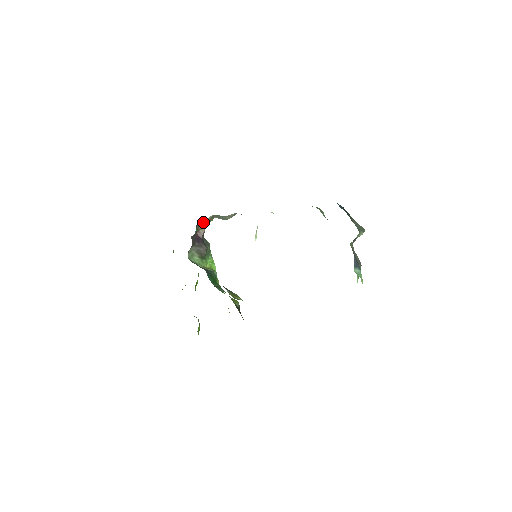
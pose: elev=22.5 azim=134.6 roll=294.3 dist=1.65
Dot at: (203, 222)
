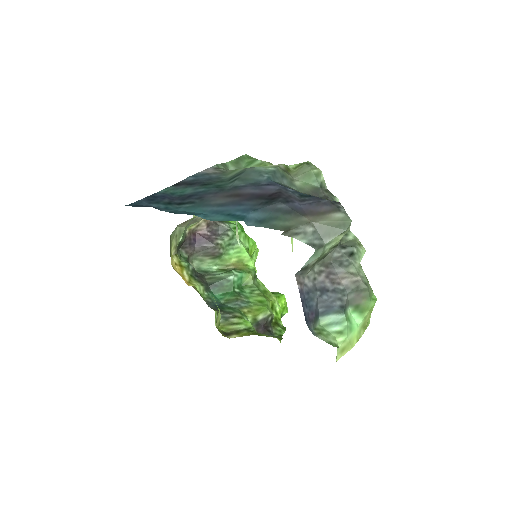
Dot at: occluded
